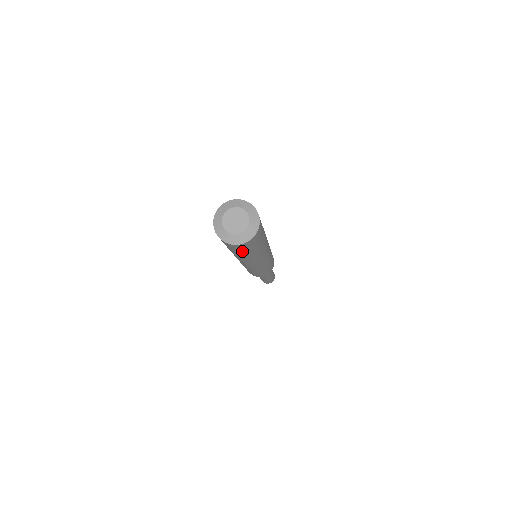
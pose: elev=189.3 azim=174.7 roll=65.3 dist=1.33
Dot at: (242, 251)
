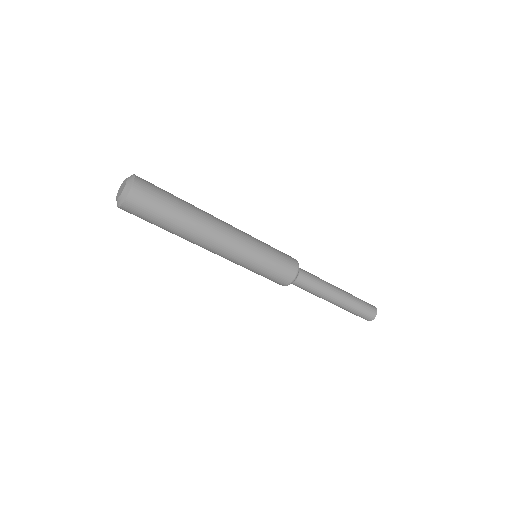
Dot at: (159, 203)
